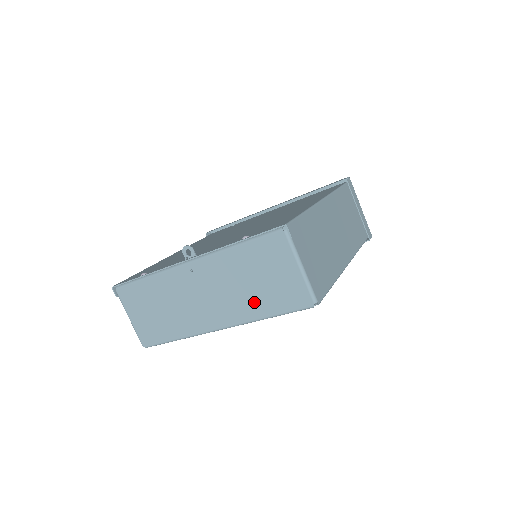
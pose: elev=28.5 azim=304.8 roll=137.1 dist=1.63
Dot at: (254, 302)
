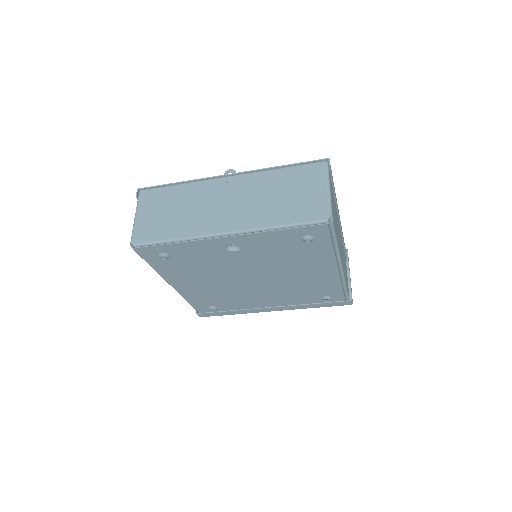
Dot at: (273, 212)
